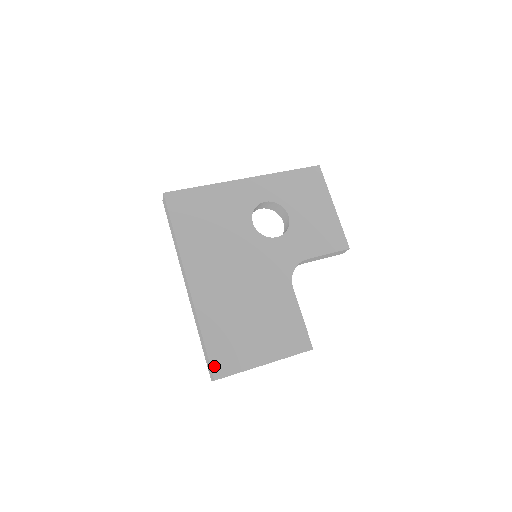
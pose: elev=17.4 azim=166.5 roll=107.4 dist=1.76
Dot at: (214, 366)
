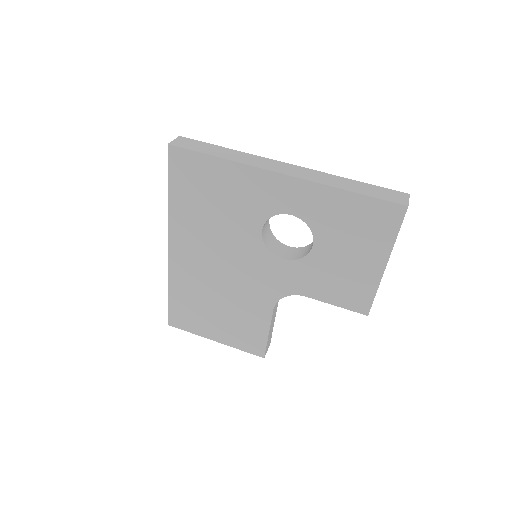
Dot at: (171, 317)
